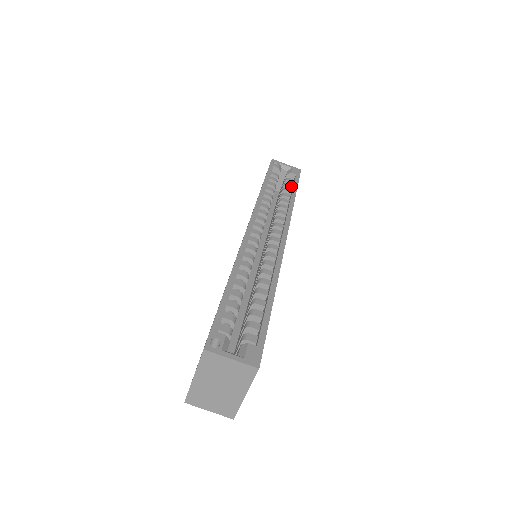
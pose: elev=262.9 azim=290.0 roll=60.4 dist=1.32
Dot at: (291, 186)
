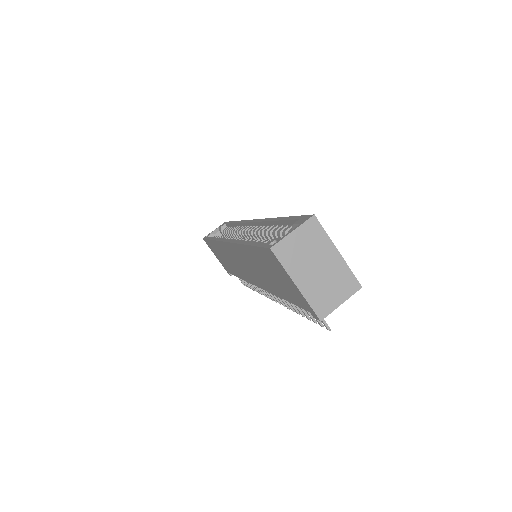
Dot at: (229, 227)
